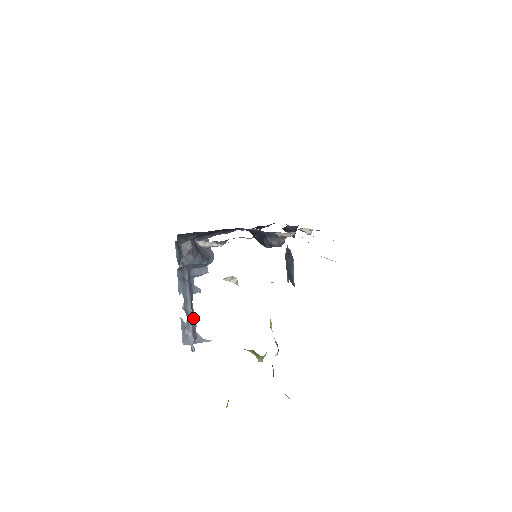
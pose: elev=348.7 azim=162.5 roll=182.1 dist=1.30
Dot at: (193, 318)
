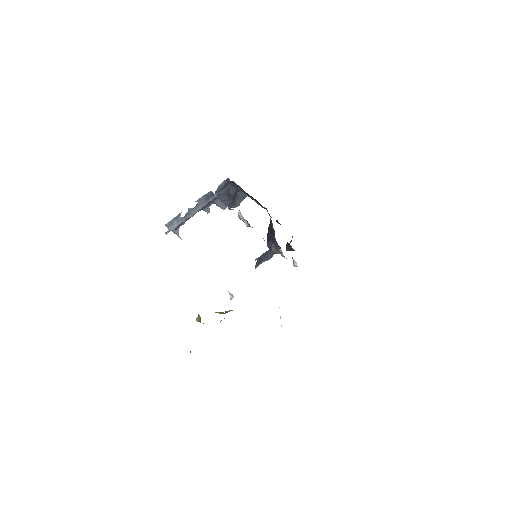
Dot at: occluded
